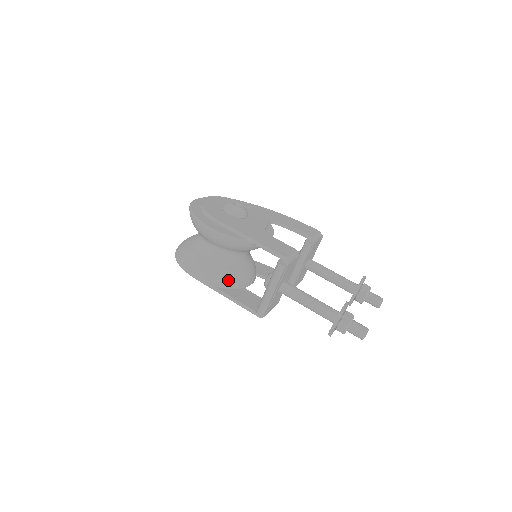
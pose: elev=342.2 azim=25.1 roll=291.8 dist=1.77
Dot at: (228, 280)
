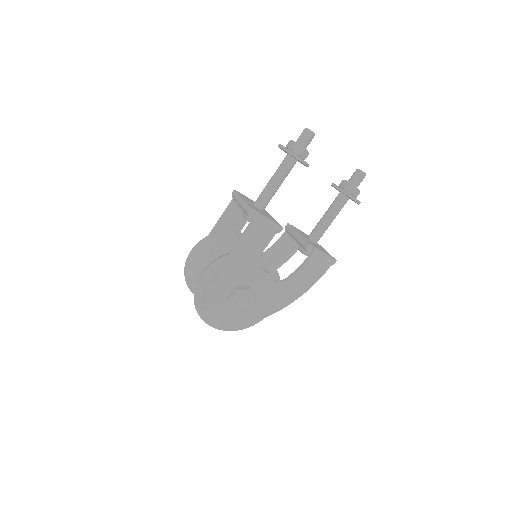
Dot at: occluded
